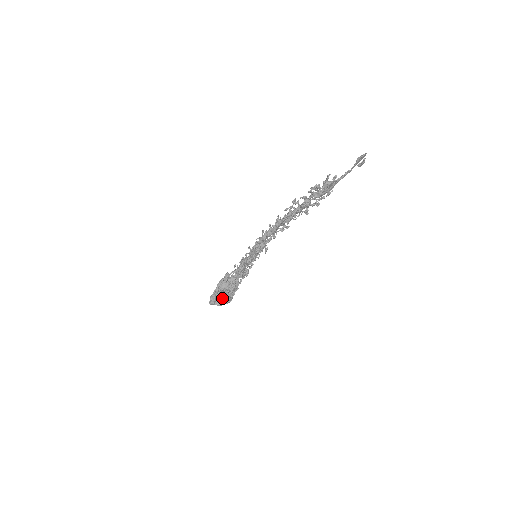
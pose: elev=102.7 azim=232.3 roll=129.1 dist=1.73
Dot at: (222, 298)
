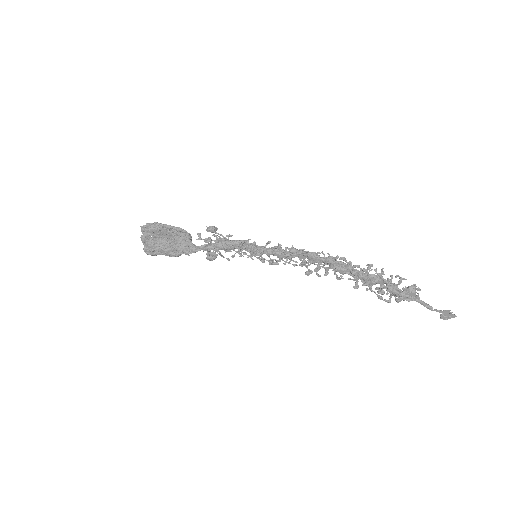
Dot at: (155, 239)
